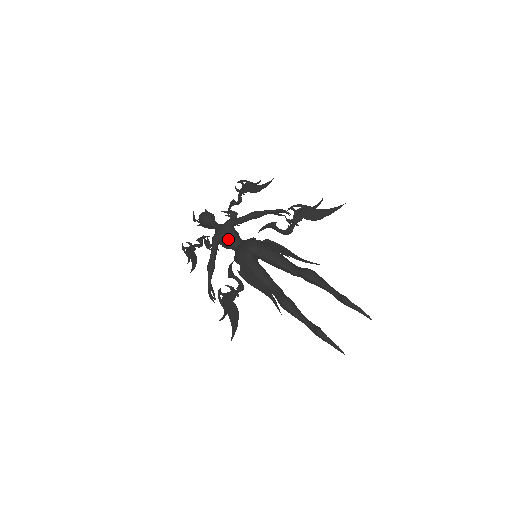
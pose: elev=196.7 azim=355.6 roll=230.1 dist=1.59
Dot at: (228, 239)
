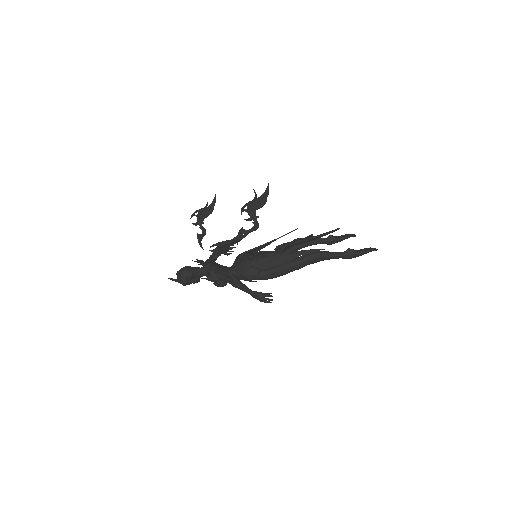
Dot at: (222, 267)
